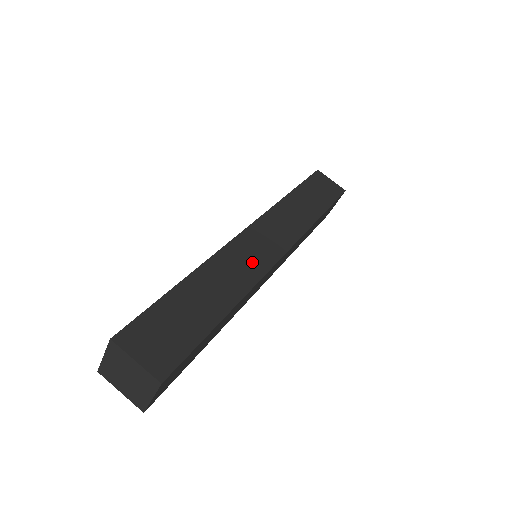
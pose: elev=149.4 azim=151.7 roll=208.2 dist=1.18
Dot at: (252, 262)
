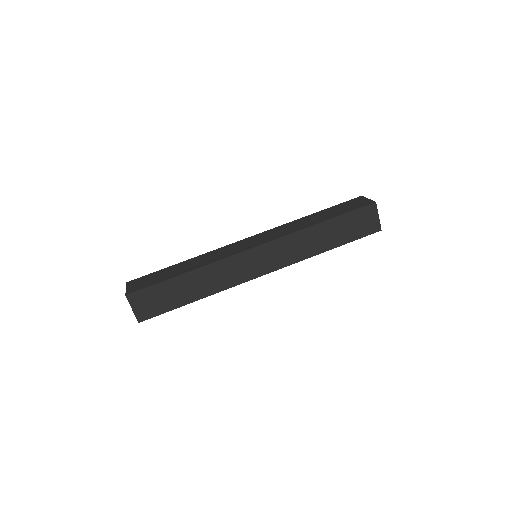
Dot at: (236, 274)
